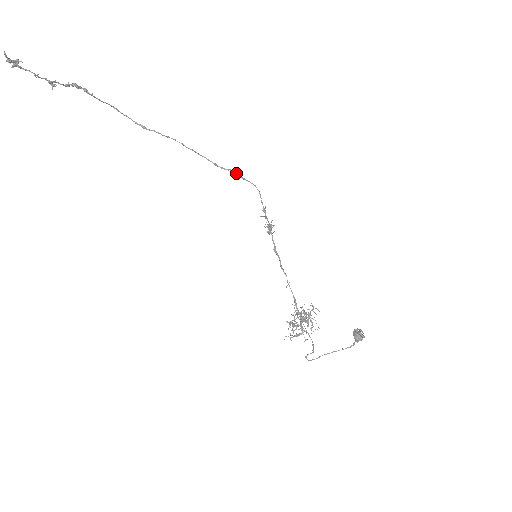
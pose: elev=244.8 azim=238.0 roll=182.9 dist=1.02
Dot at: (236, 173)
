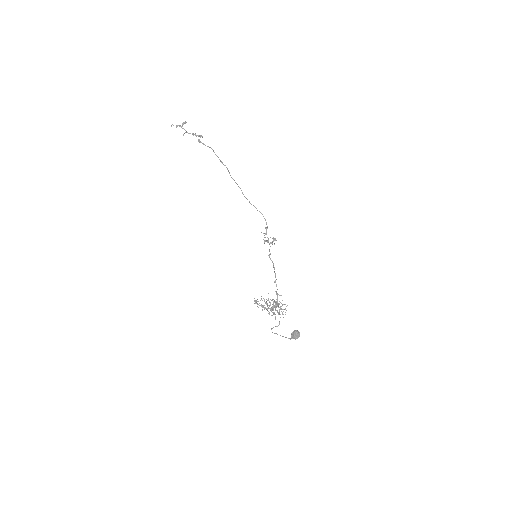
Dot at: (249, 202)
